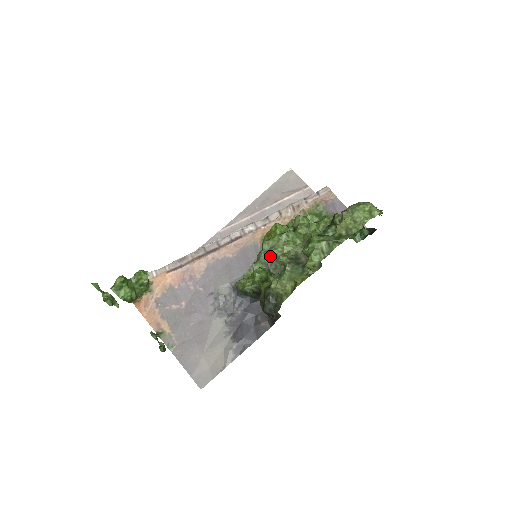
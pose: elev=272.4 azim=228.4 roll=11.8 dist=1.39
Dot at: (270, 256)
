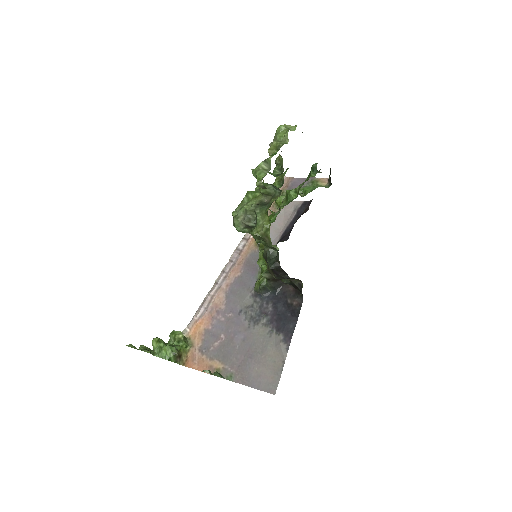
Dot at: (240, 215)
